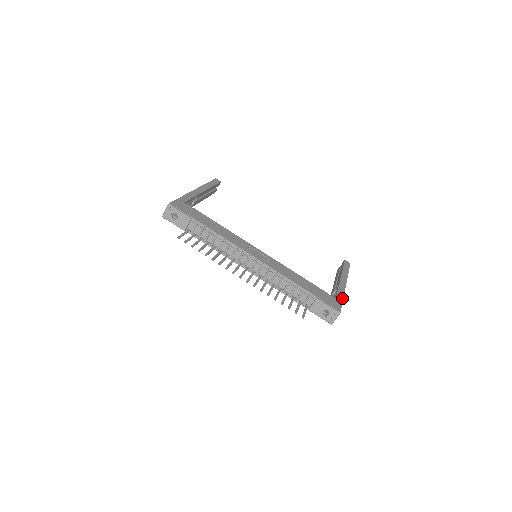
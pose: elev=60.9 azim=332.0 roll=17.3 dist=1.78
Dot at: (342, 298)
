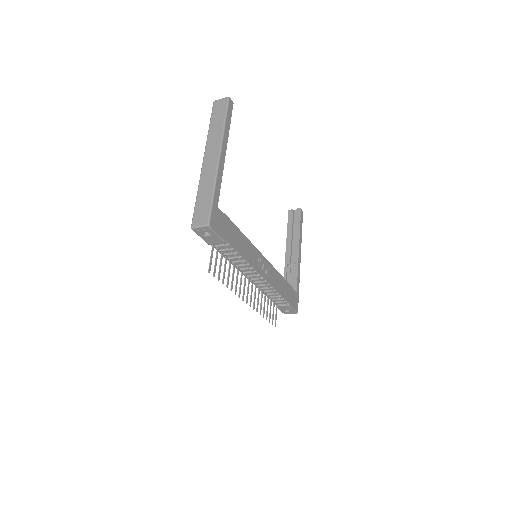
Dot at: occluded
